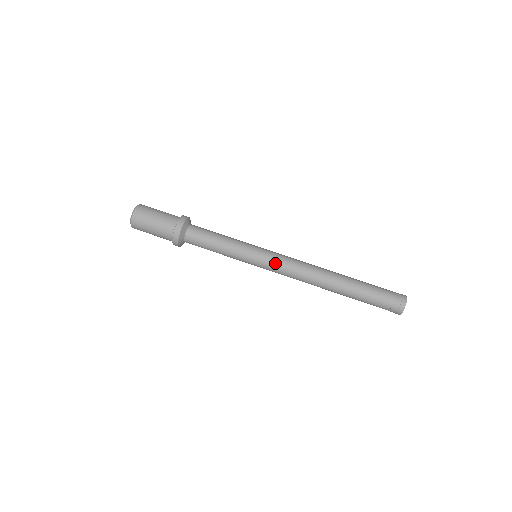
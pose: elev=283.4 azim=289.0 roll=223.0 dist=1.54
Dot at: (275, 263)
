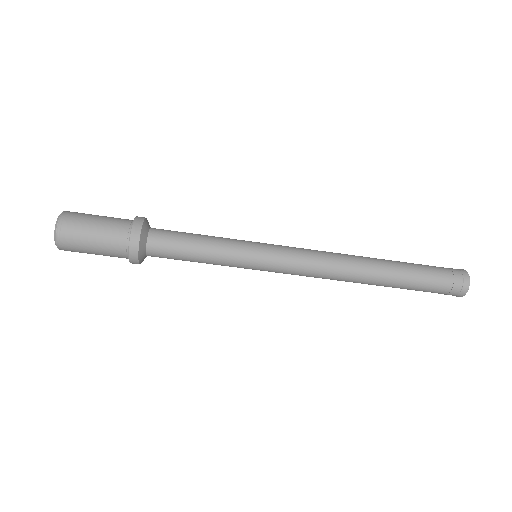
Dot at: (286, 269)
